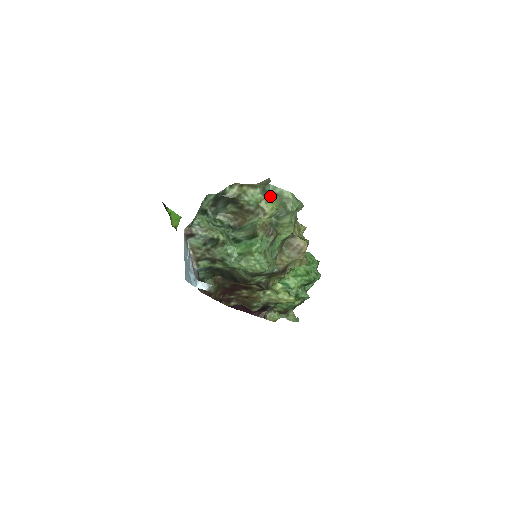
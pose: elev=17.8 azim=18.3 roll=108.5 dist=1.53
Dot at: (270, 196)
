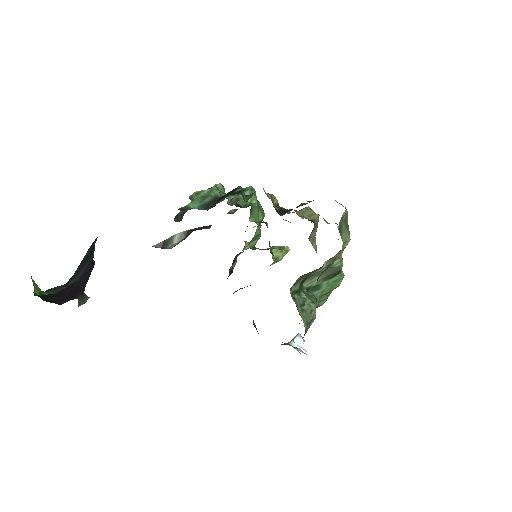
Dot at: (342, 233)
